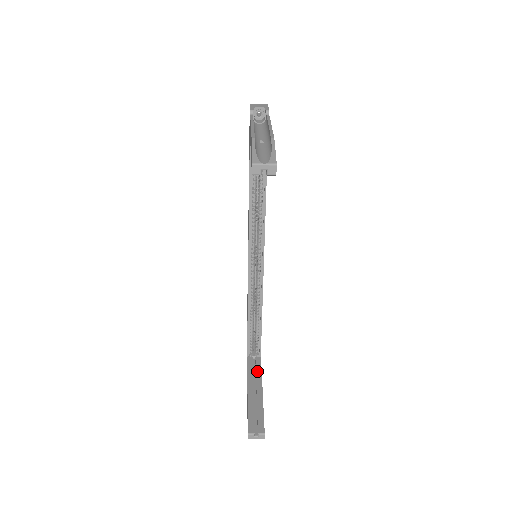
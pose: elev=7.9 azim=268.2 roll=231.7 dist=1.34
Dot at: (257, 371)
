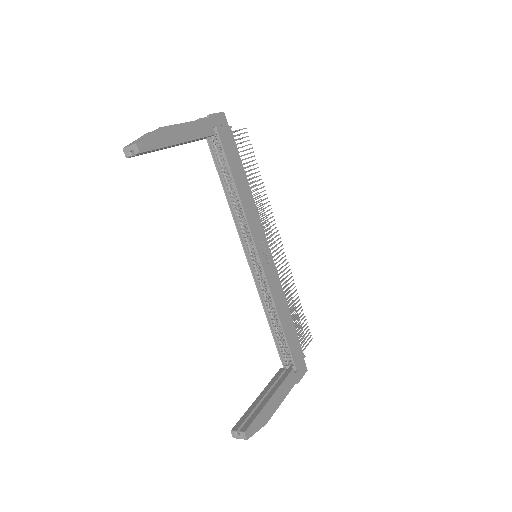
Dot at: (280, 380)
